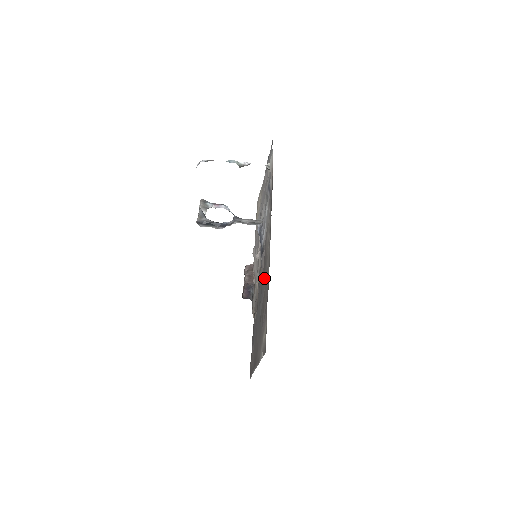
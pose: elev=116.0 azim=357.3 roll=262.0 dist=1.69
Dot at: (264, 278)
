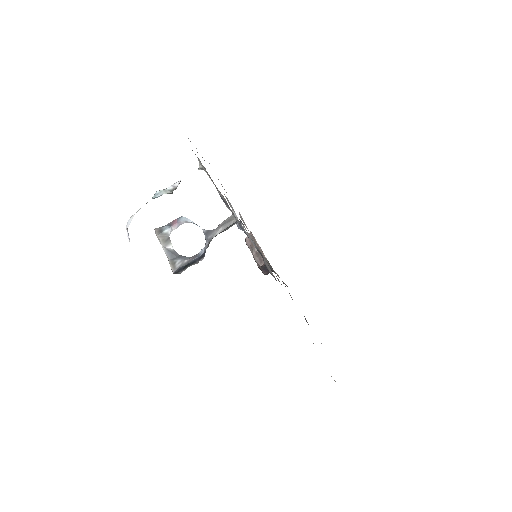
Dot at: occluded
